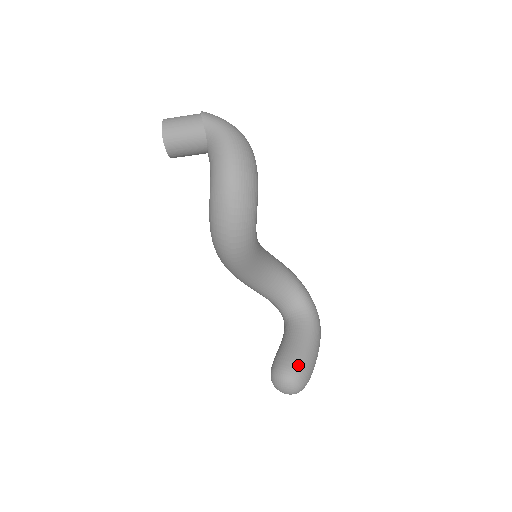
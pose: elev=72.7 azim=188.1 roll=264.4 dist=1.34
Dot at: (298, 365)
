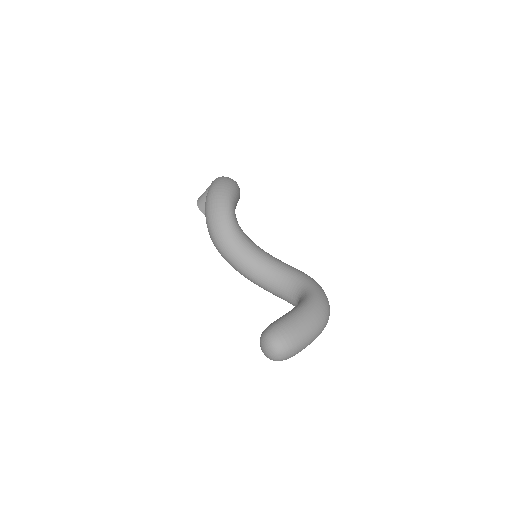
Dot at: (275, 323)
